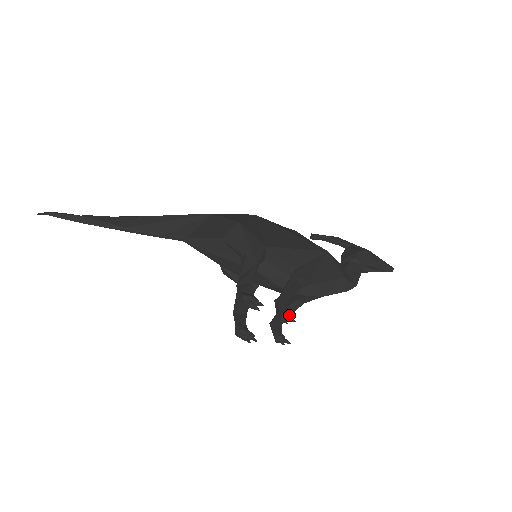
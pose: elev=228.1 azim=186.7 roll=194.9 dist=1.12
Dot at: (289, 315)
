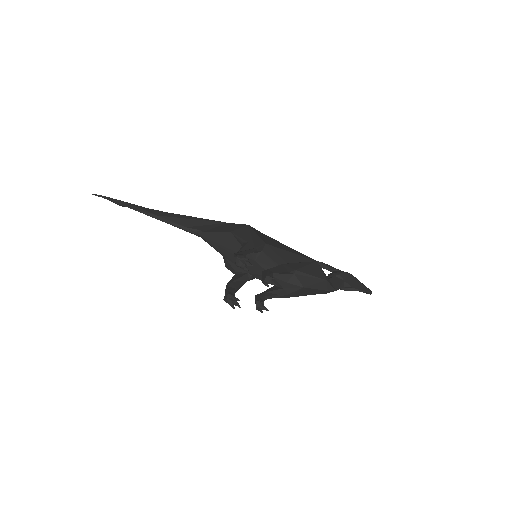
Dot at: (272, 277)
